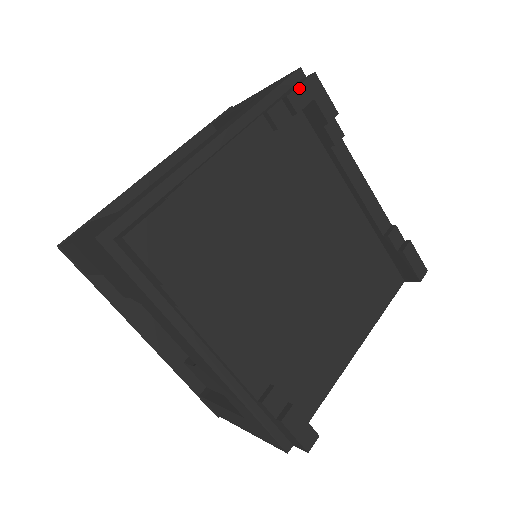
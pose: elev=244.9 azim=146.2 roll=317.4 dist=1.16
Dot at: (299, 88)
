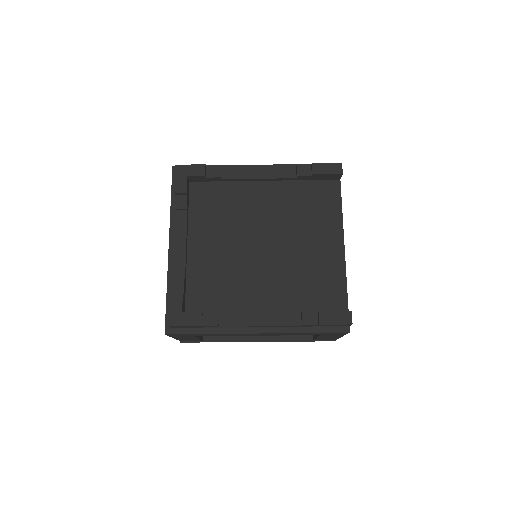
Dot at: (176, 182)
